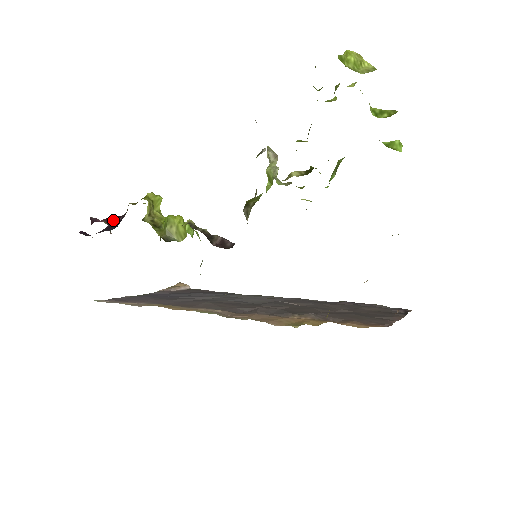
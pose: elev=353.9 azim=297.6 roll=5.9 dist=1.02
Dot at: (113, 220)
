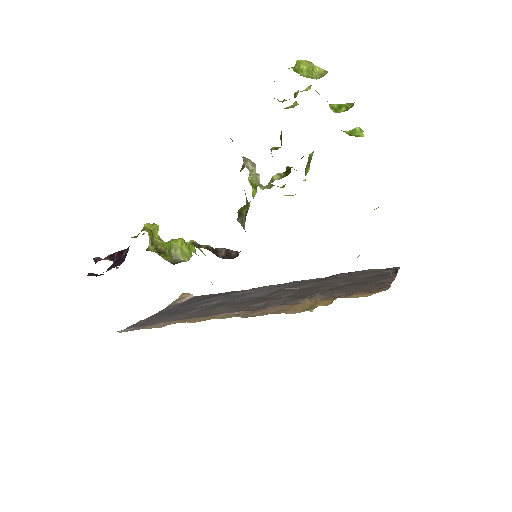
Dot at: (116, 256)
